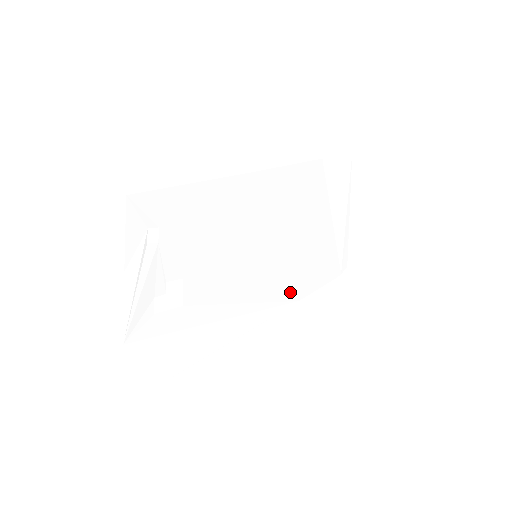
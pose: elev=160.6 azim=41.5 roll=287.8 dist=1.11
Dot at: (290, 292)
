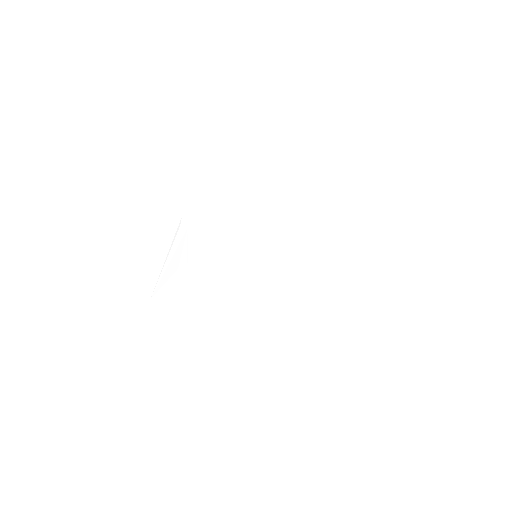
Dot at: (279, 293)
